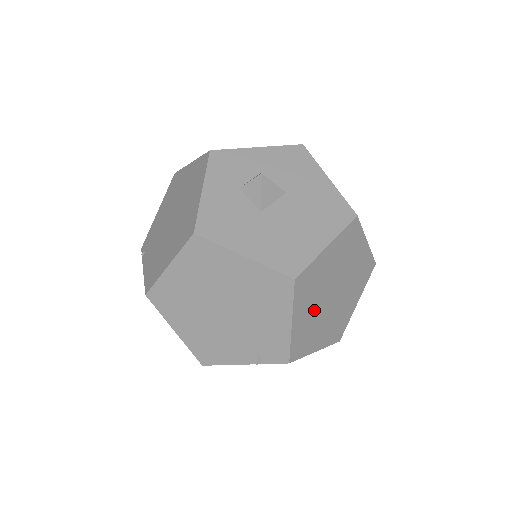
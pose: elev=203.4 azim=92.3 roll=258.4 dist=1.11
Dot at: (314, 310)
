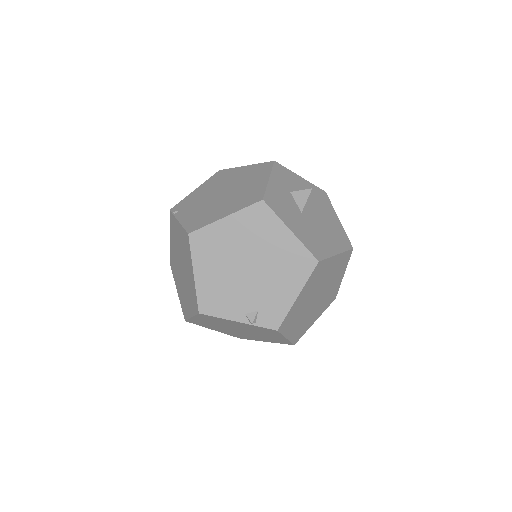
Dot at: (307, 299)
